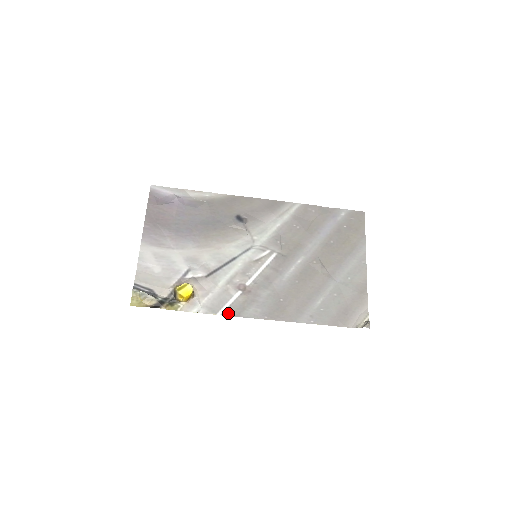
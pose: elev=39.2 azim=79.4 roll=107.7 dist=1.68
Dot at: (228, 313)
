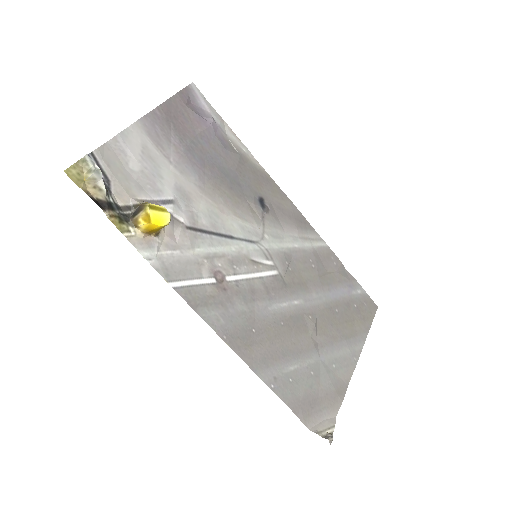
Dot at: (184, 293)
